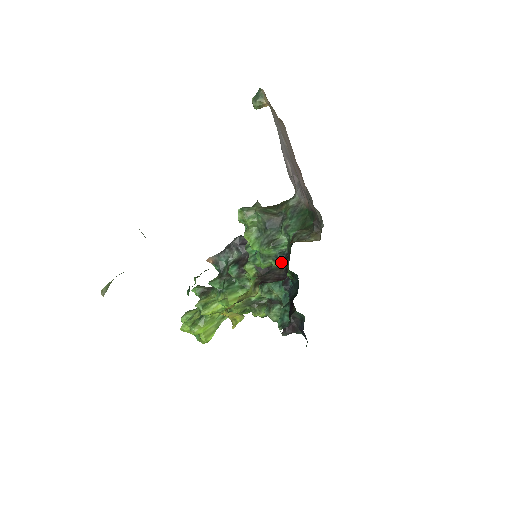
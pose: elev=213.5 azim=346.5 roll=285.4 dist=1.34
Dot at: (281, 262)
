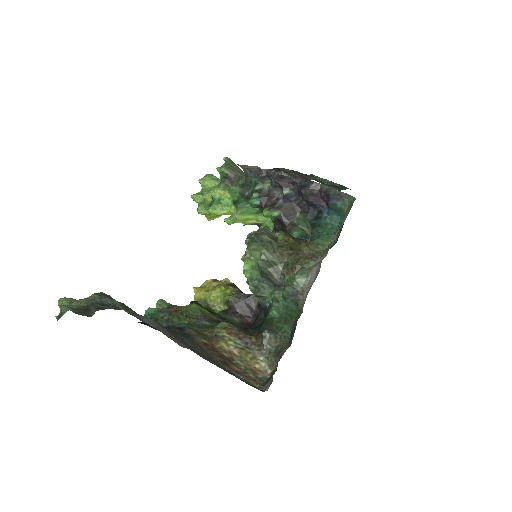
Dot at: (260, 304)
